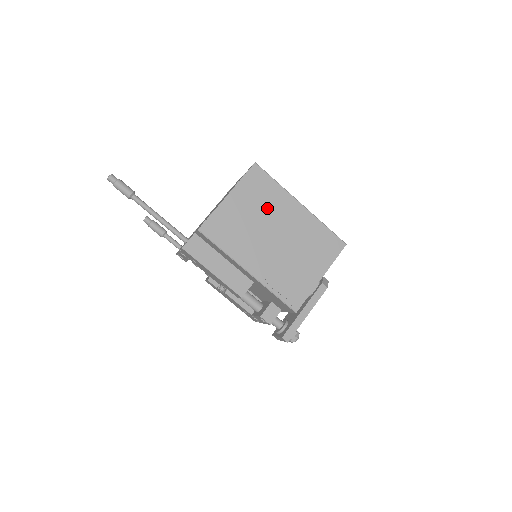
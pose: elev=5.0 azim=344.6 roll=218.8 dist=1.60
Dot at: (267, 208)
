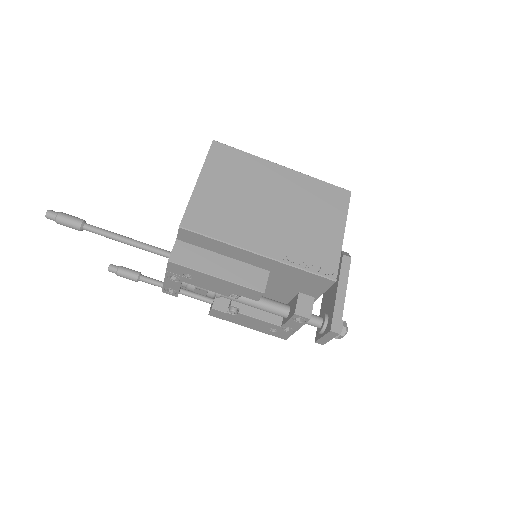
Dot at: (248, 181)
